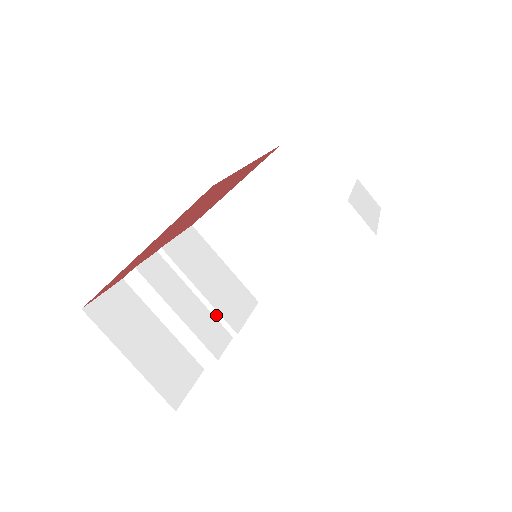
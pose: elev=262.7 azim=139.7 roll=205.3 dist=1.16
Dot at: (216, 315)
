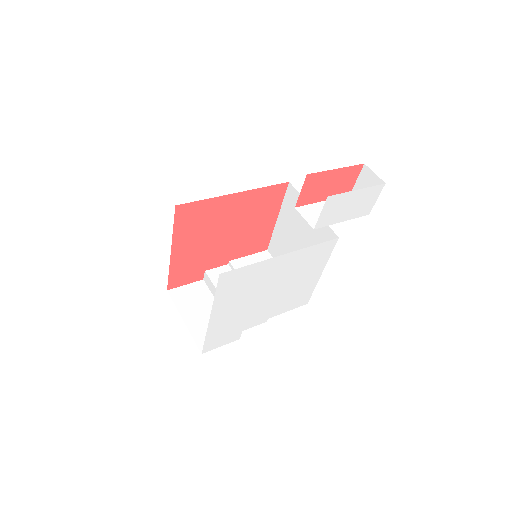
Dot at: occluded
